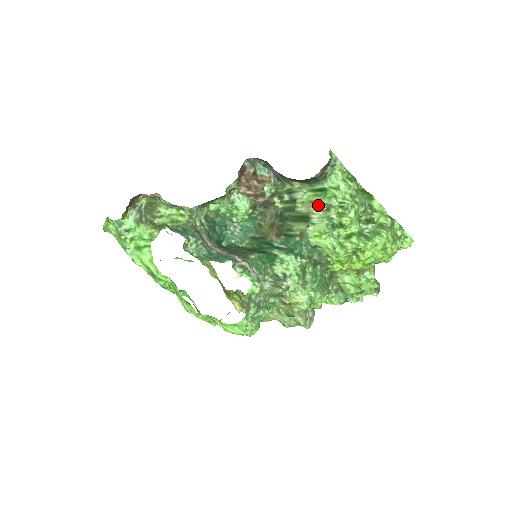
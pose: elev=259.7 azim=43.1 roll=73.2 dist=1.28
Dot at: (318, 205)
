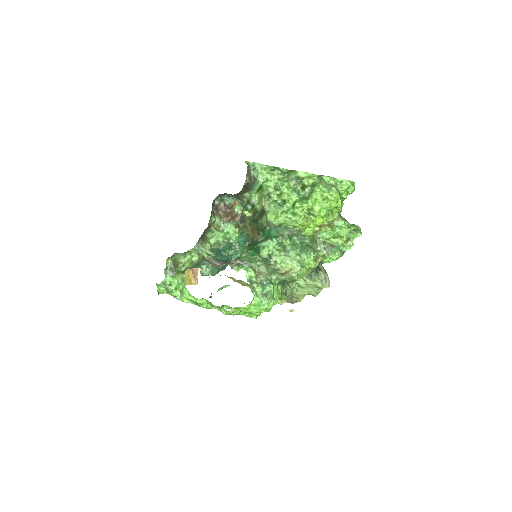
Dot at: (264, 198)
